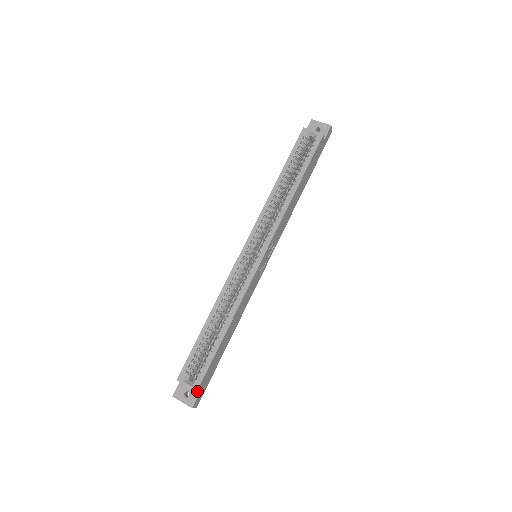
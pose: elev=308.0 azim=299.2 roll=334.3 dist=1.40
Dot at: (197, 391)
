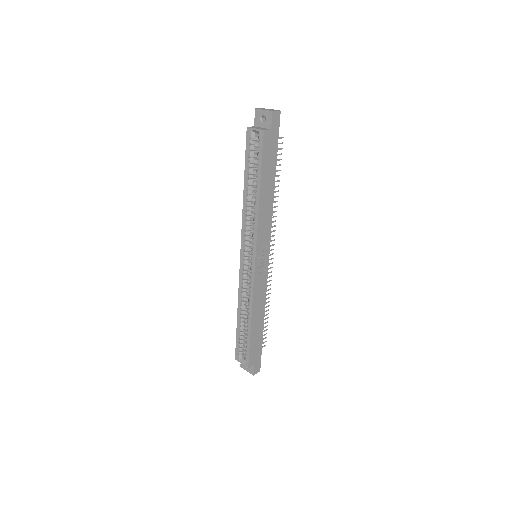
Dot at: occluded
